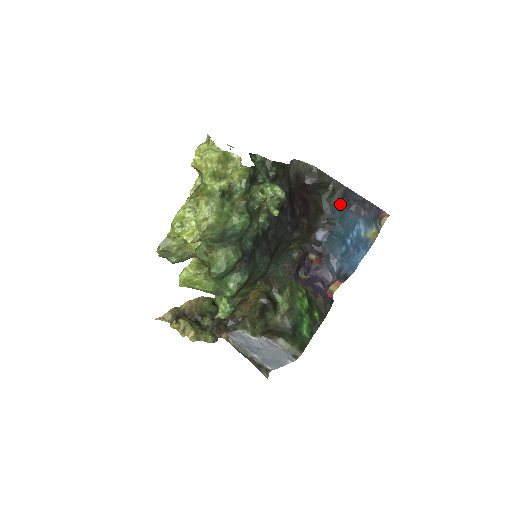
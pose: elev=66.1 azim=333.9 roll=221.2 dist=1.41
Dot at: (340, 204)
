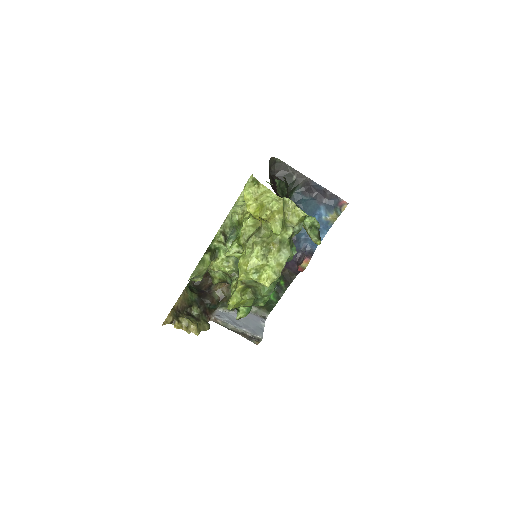
Dot at: (303, 193)
